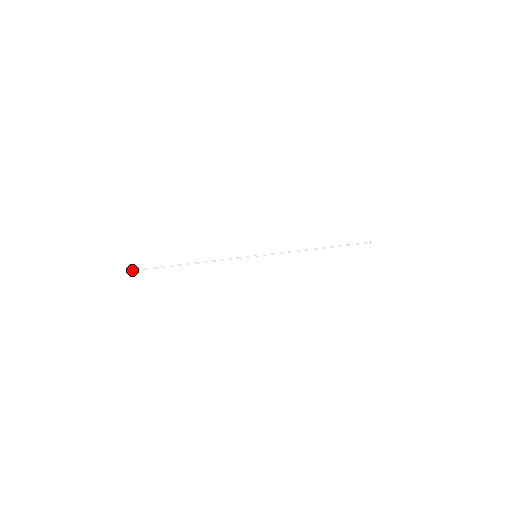
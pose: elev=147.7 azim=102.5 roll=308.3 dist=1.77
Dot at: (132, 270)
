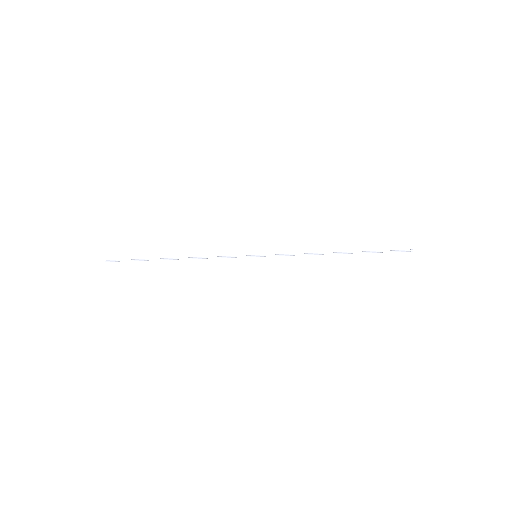
Dot at: (113, 260)
